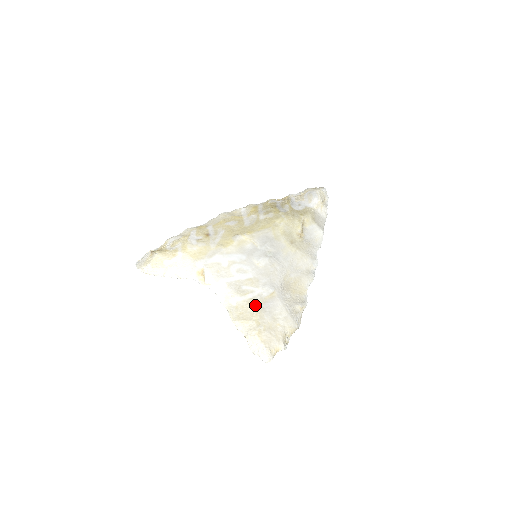
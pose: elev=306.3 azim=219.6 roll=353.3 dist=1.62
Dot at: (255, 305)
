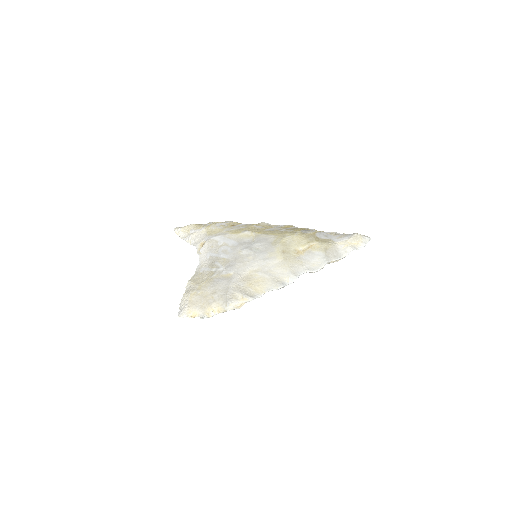
Dot at: (211, 276)
